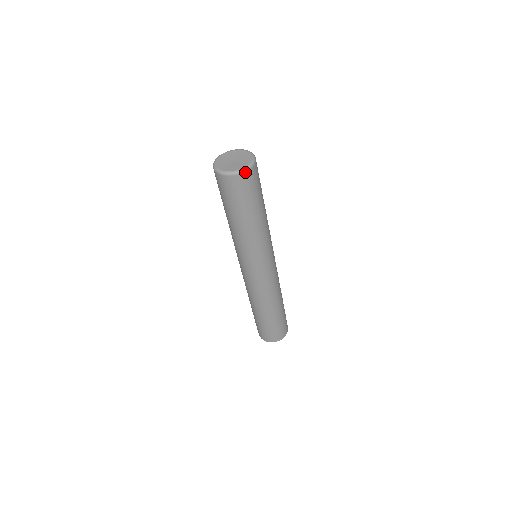
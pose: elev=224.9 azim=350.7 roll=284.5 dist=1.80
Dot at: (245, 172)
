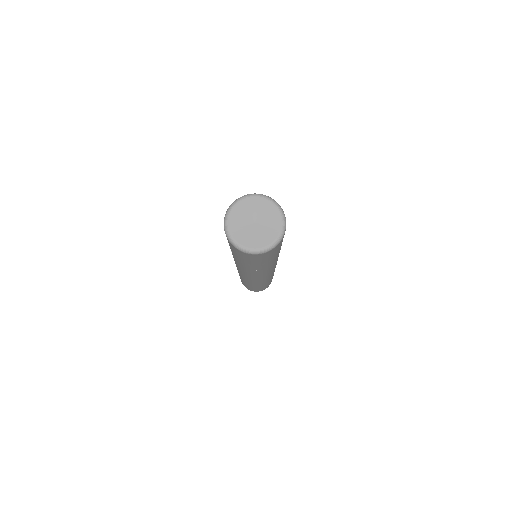
Dot at: (275, 247)
